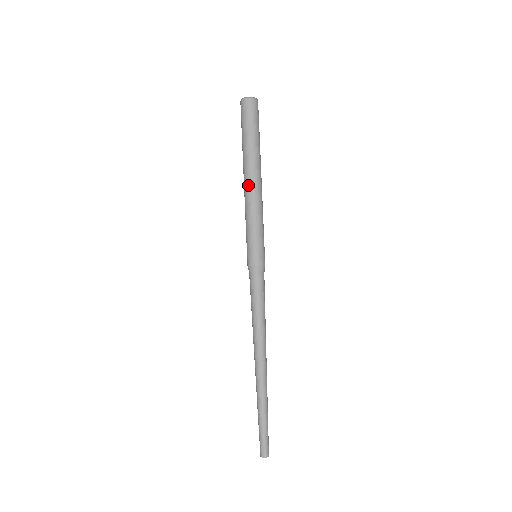
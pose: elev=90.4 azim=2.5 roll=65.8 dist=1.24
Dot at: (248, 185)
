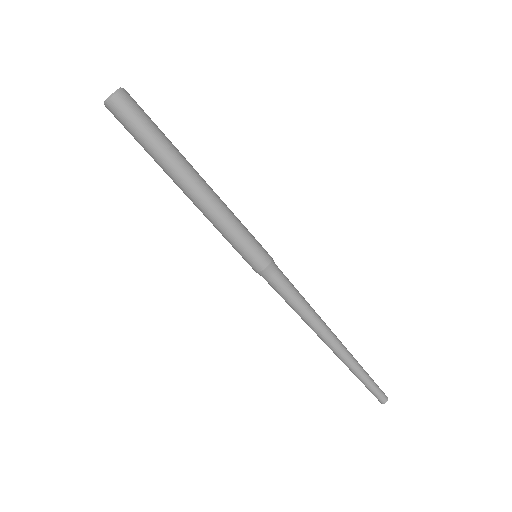
Dot at: (198, 194)
